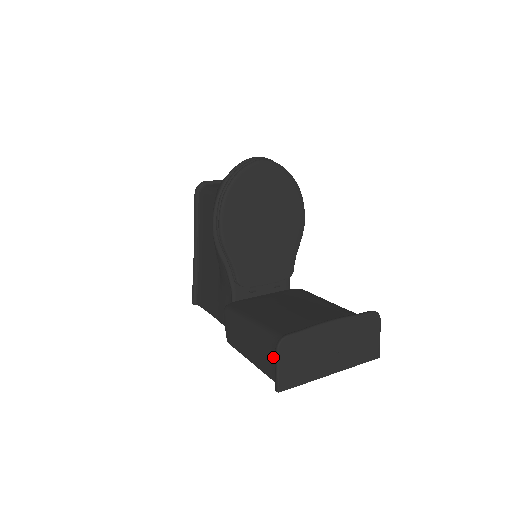
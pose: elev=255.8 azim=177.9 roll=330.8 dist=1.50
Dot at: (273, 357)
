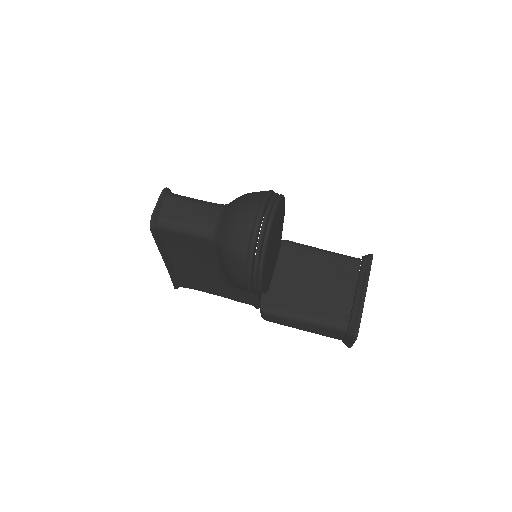
Dot at: (340, 335)
